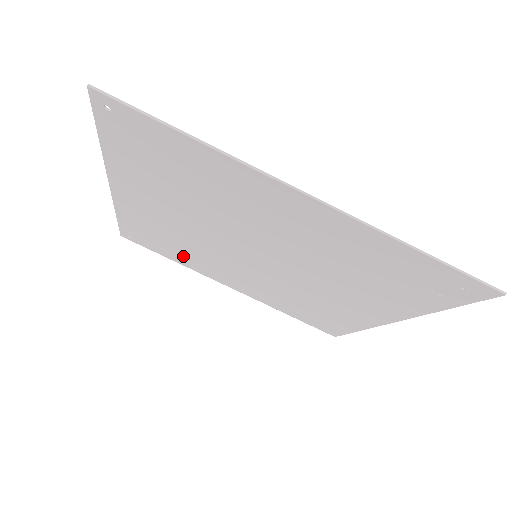
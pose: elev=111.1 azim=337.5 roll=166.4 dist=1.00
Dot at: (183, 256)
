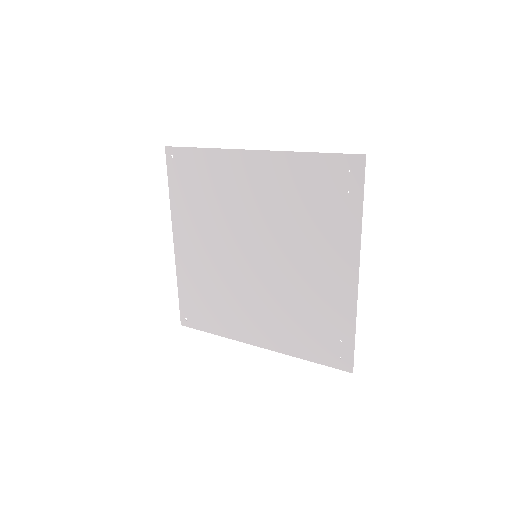
Dot at: (220, 315)
